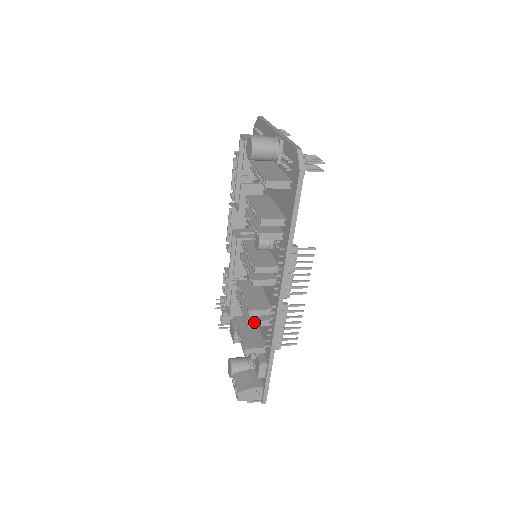
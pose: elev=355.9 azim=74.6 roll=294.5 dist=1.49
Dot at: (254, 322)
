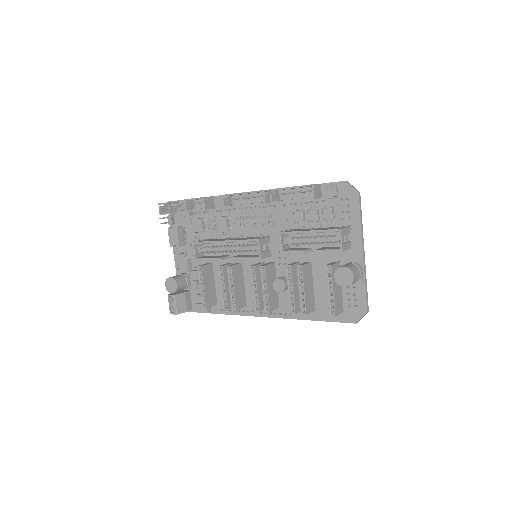
Dot at: occluded
